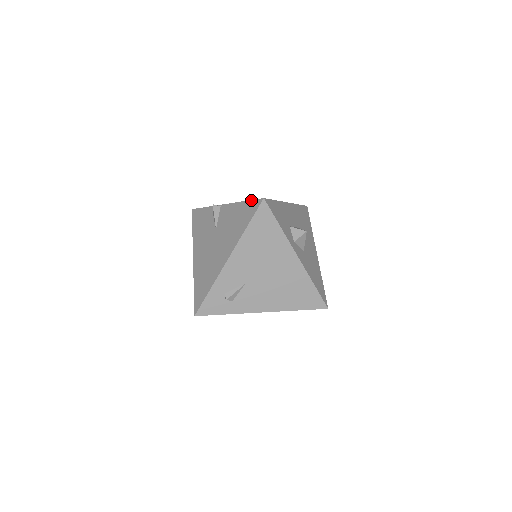
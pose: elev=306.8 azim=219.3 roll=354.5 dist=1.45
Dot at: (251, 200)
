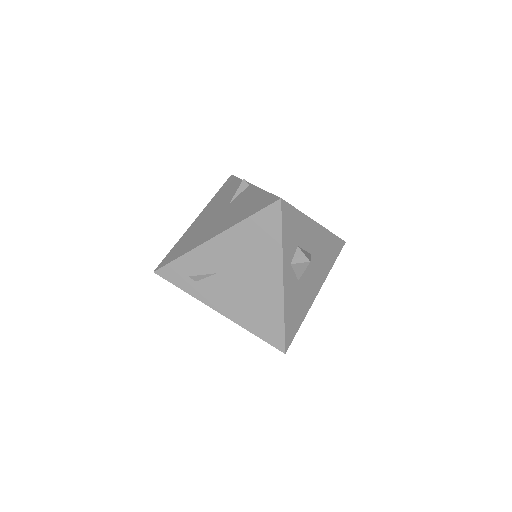
Dot at: (272, 194)
